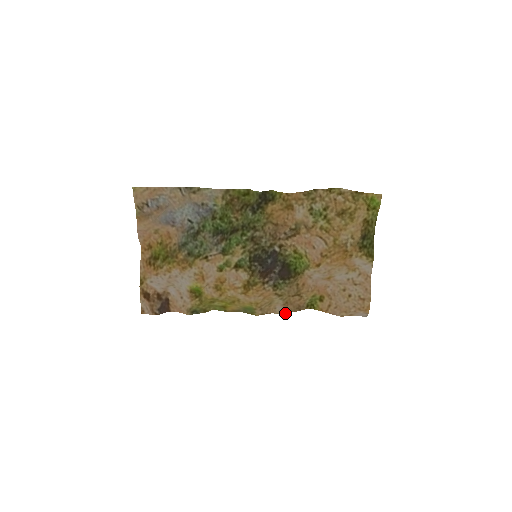
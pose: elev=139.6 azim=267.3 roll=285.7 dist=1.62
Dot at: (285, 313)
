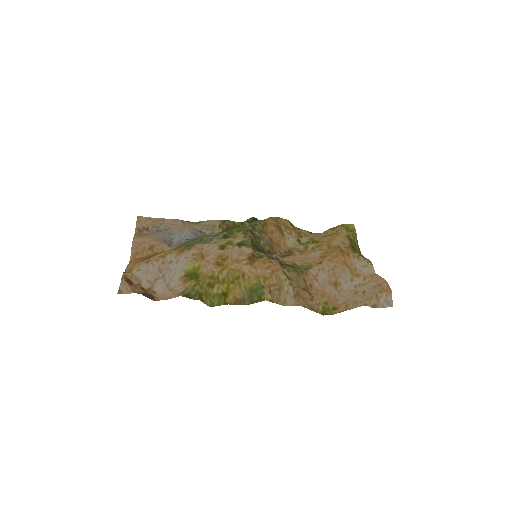
Dot at: (299, 305)
